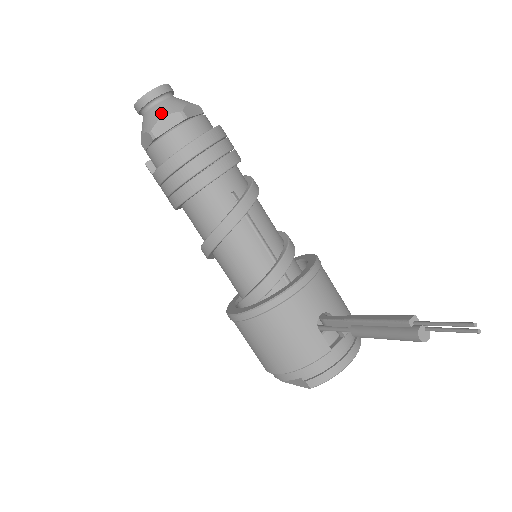
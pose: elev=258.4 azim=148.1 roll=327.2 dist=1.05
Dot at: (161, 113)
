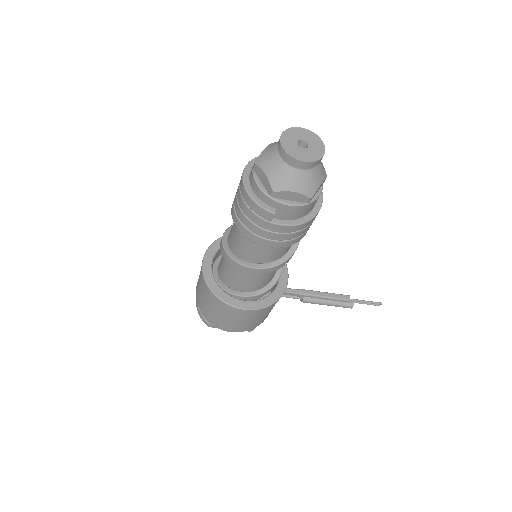
Dot at: (321, 178)
